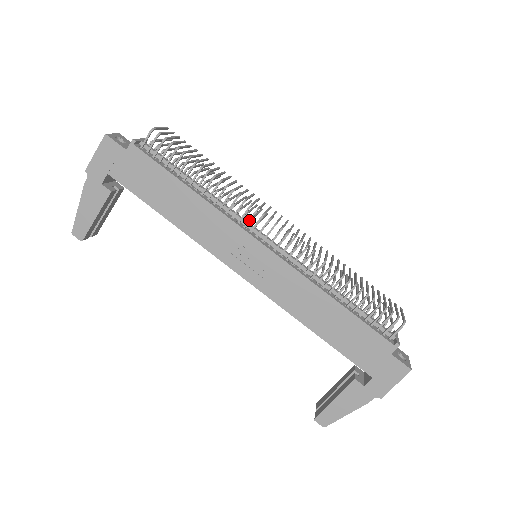
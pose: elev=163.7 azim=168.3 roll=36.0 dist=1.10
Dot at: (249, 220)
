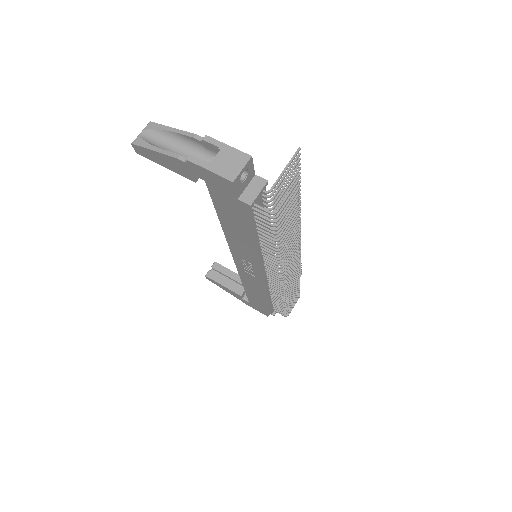
Dot at: (271, 267)
